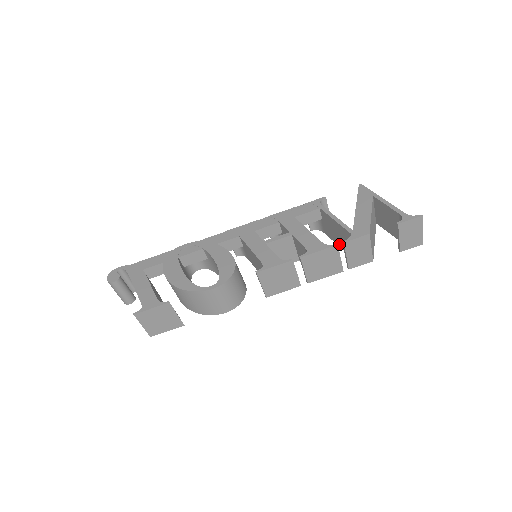
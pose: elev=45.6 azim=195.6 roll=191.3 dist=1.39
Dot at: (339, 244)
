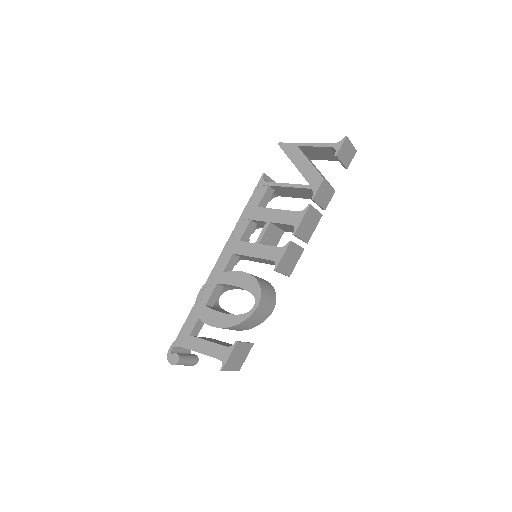
Dot at: (301, 197)
